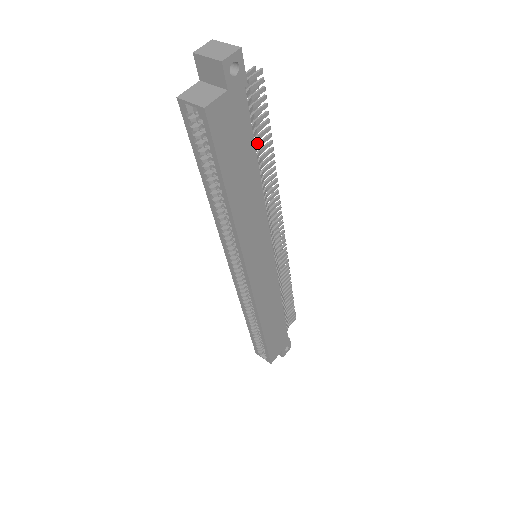
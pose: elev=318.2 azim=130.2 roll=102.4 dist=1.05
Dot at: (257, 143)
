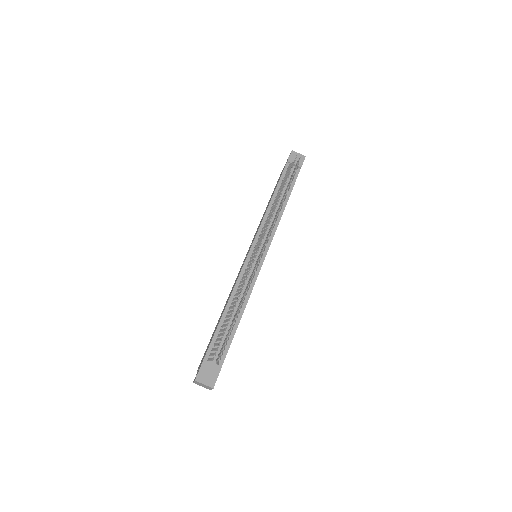
Dot at: occluded
